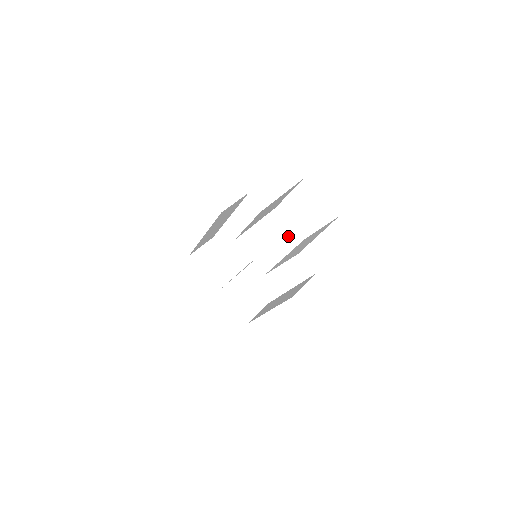
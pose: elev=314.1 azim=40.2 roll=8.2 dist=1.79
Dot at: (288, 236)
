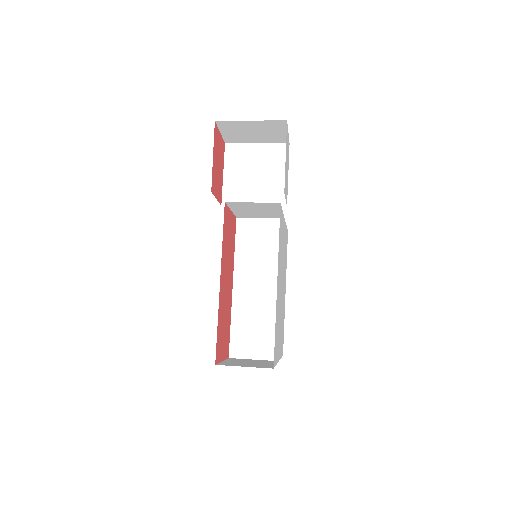
Dot at: occluded
